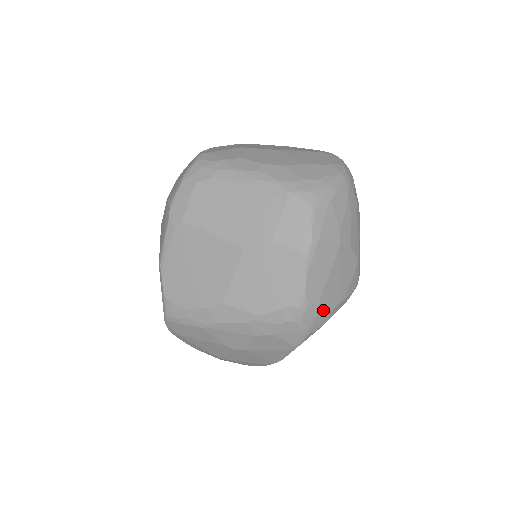
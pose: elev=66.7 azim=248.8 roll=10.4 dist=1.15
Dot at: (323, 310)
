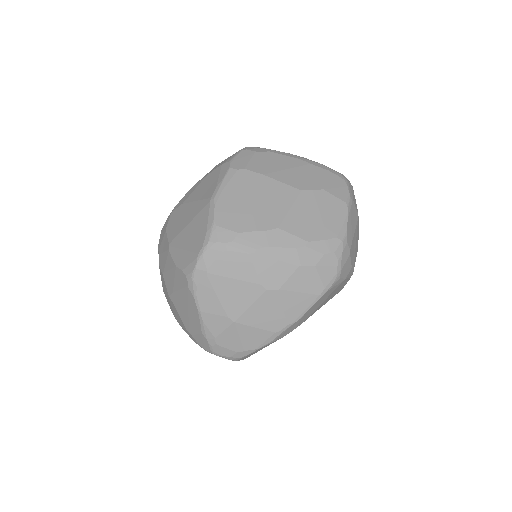
Dot at: (350, 259)
